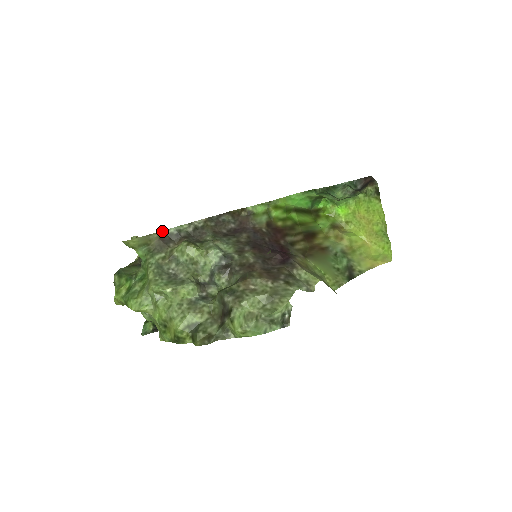
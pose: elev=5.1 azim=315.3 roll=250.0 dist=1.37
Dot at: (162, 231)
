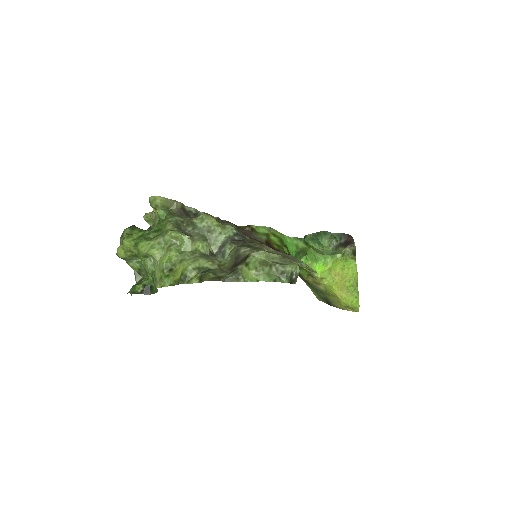
Dot at: (184, 205)
